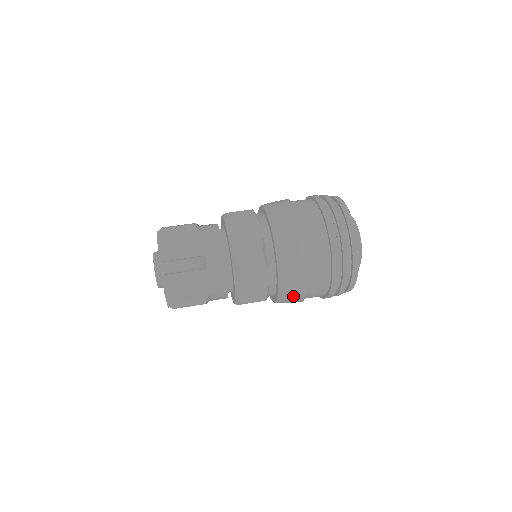
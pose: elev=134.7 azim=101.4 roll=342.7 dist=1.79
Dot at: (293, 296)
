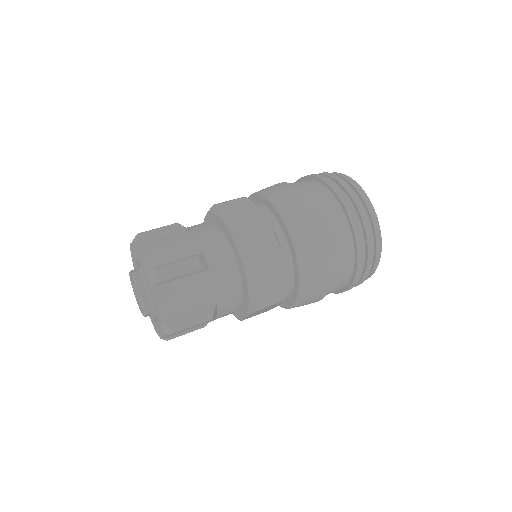
Dot at: occluded
